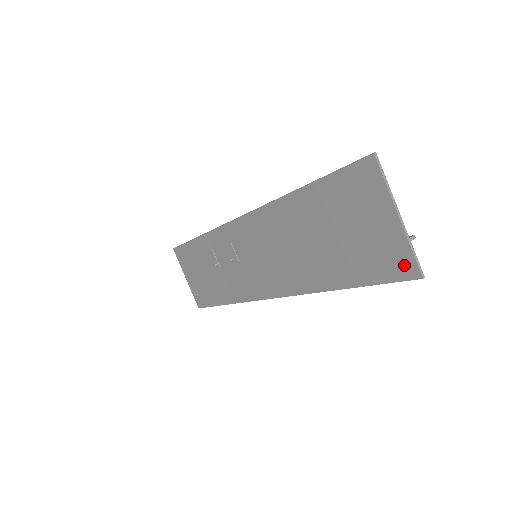
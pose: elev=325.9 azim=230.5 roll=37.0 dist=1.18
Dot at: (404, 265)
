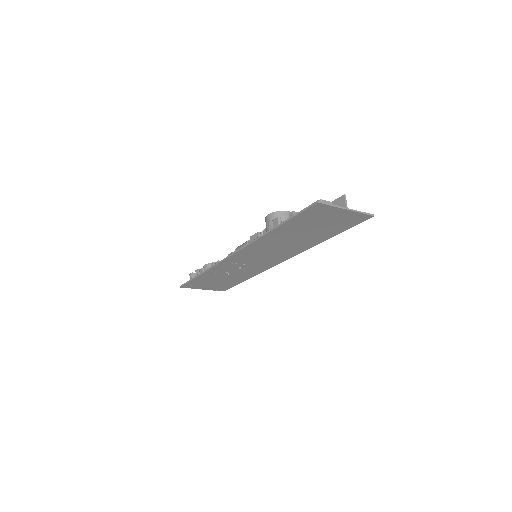
Dot at: (361, 218)
